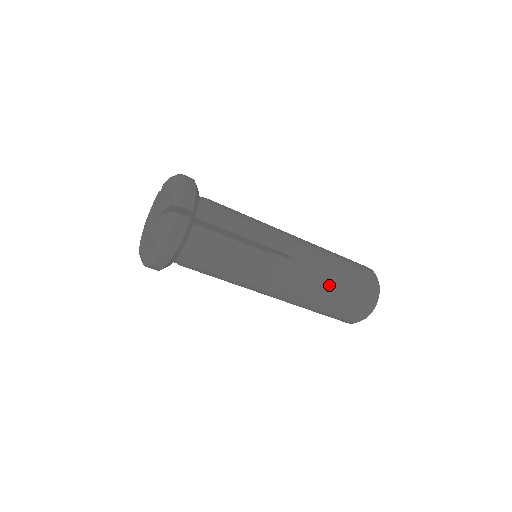
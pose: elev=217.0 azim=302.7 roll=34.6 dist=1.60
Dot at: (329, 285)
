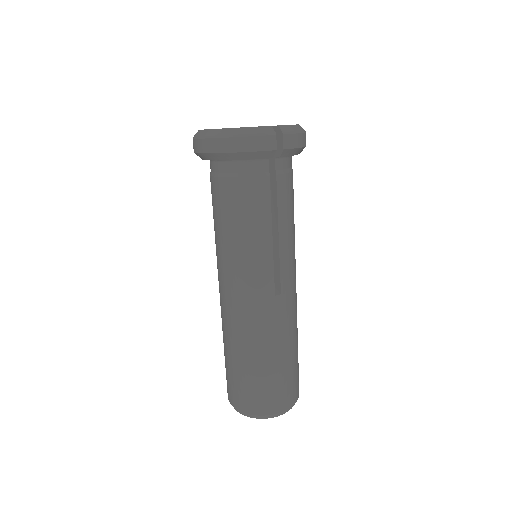
Dot at: (269, 349)
